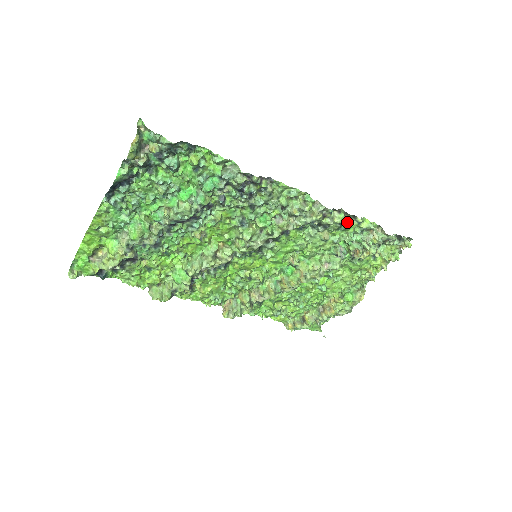
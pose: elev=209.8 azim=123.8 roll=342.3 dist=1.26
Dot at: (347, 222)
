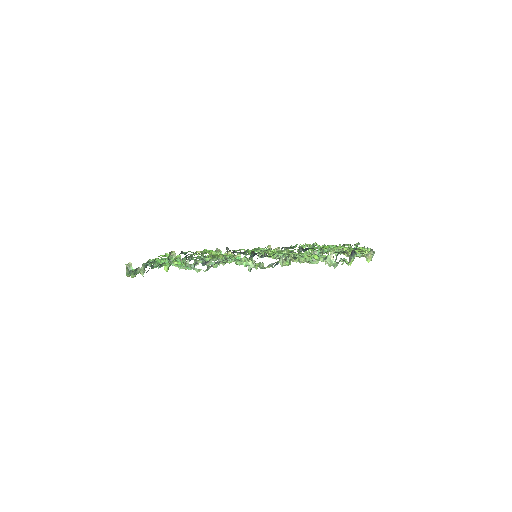
Dot at: (300, 257)
